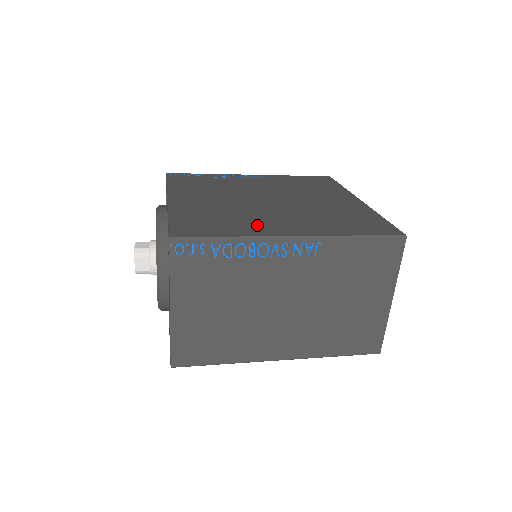
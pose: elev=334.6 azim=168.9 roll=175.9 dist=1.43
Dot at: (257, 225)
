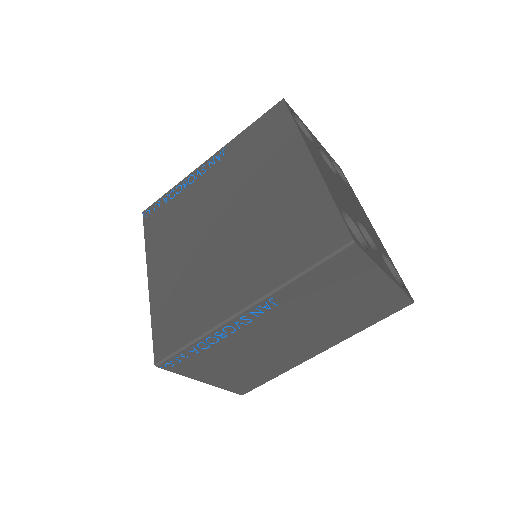
Dot at: (214, 300)
